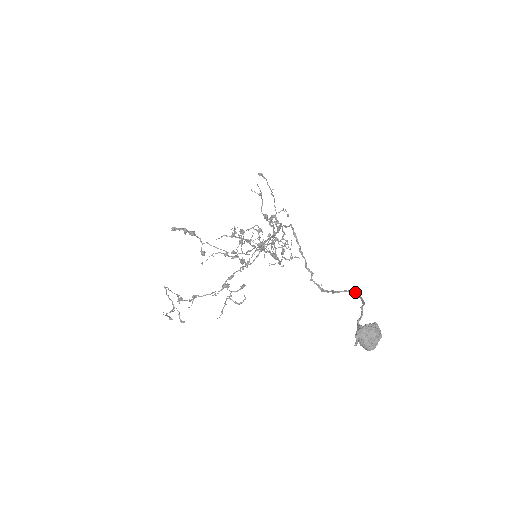
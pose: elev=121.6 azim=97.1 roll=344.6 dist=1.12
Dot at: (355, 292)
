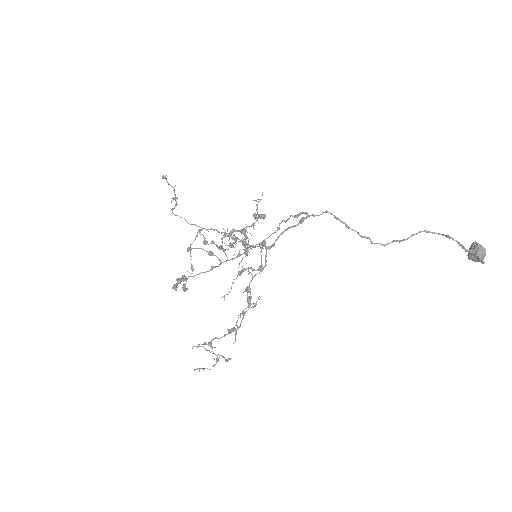
Dot at: (424, 231)
